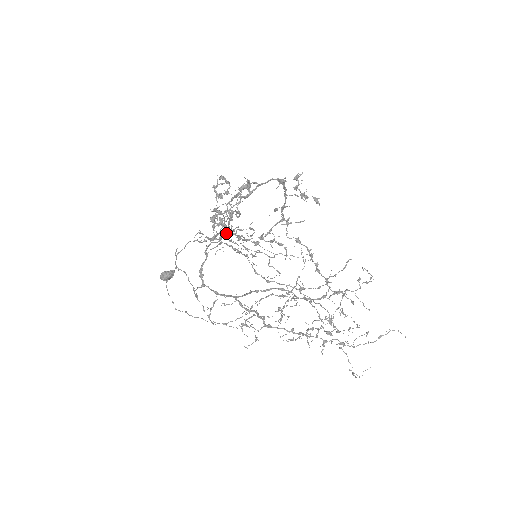
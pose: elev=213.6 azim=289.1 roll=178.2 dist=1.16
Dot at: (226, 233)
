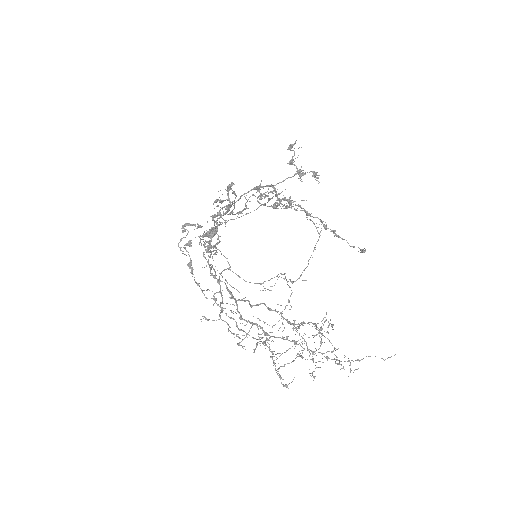
Dot at: occluded
